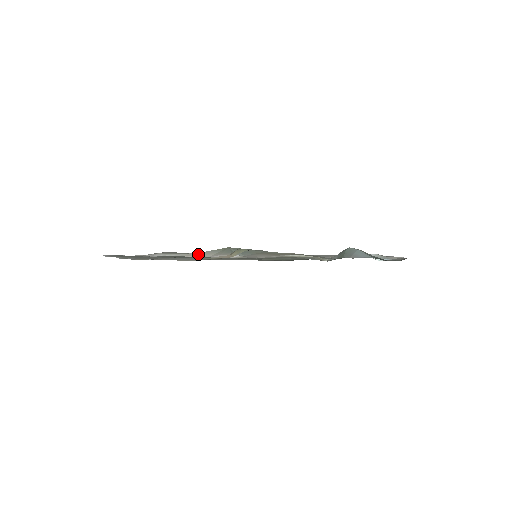
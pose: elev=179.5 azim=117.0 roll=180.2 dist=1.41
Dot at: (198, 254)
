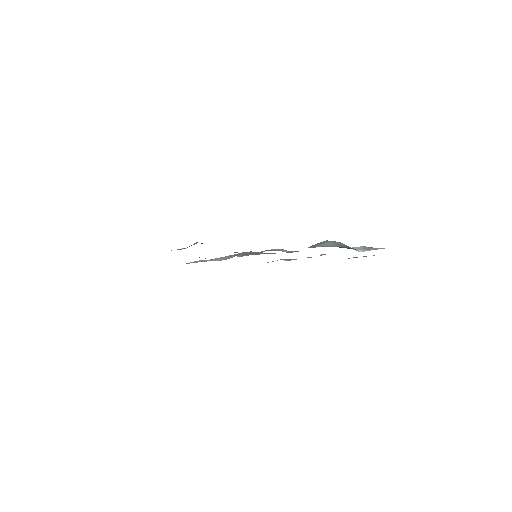
Dot at: (218, 258)
